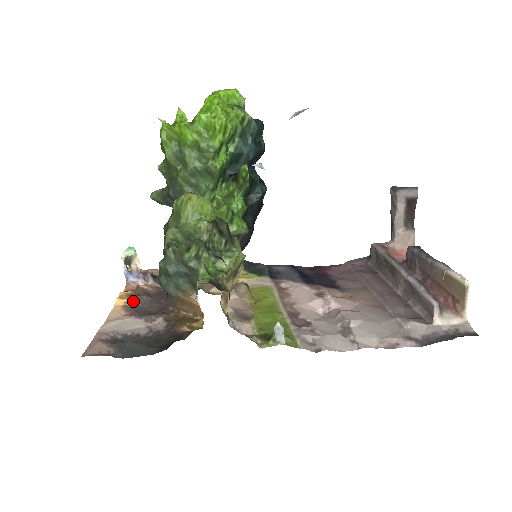
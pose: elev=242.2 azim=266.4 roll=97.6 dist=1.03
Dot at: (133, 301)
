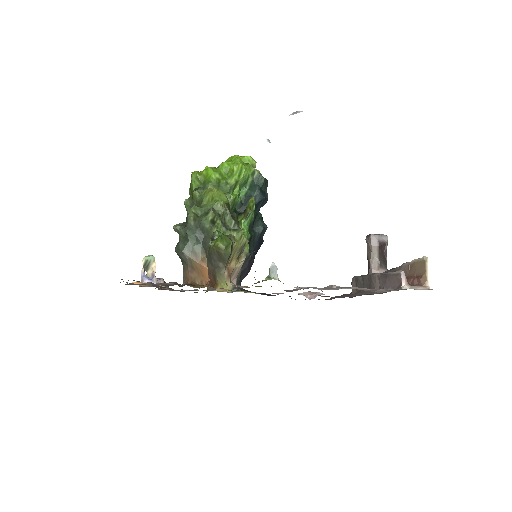
Dot at: (147, 284)
